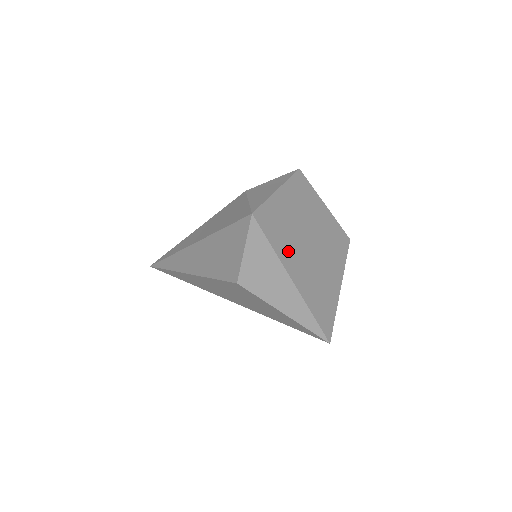
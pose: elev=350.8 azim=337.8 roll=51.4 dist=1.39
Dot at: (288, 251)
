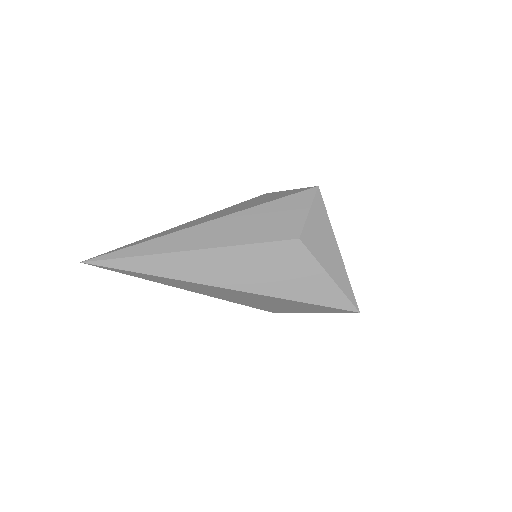
Dot at: occluded
